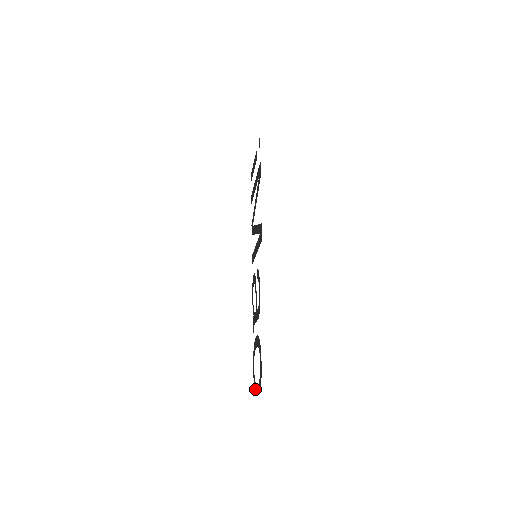
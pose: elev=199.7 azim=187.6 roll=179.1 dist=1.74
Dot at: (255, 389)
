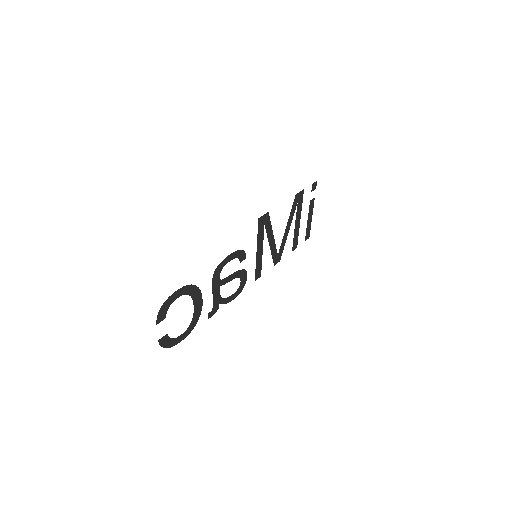
Dot at: (163, 342)
